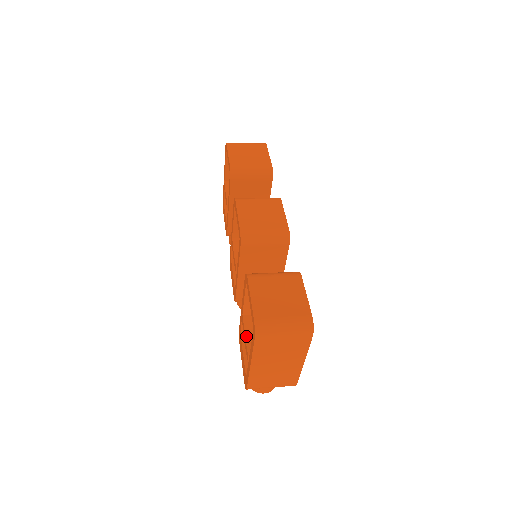
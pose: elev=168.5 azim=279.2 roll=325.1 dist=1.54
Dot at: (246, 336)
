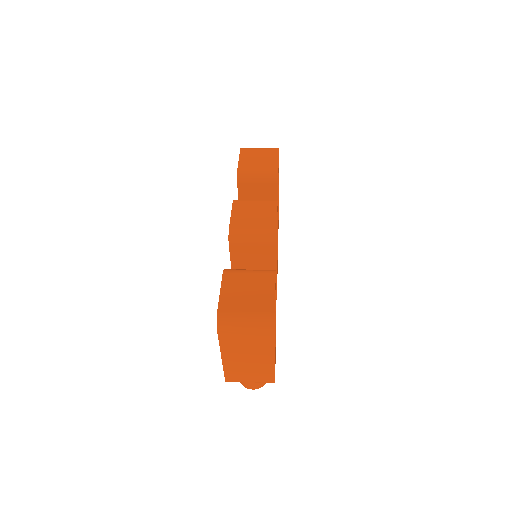
Dot at: occluded
